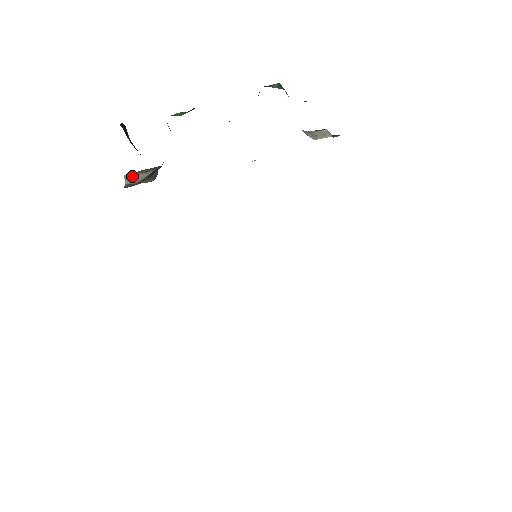
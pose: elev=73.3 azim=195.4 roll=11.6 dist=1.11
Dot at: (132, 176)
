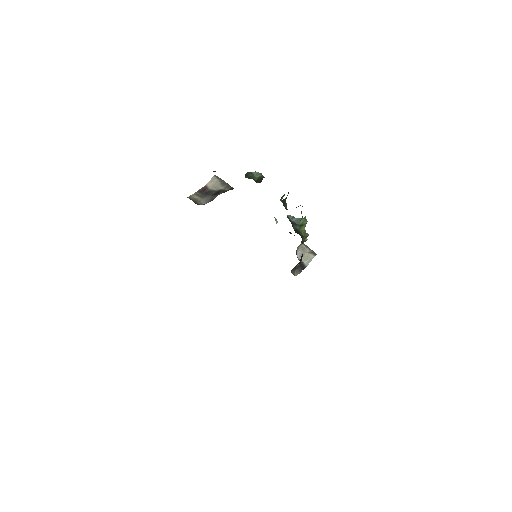
Dot at: (215, 181)
